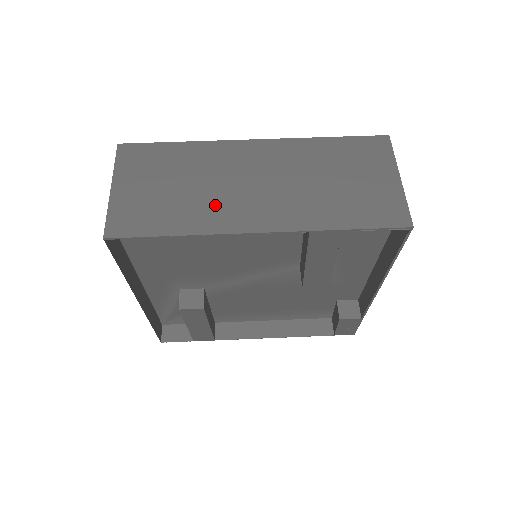
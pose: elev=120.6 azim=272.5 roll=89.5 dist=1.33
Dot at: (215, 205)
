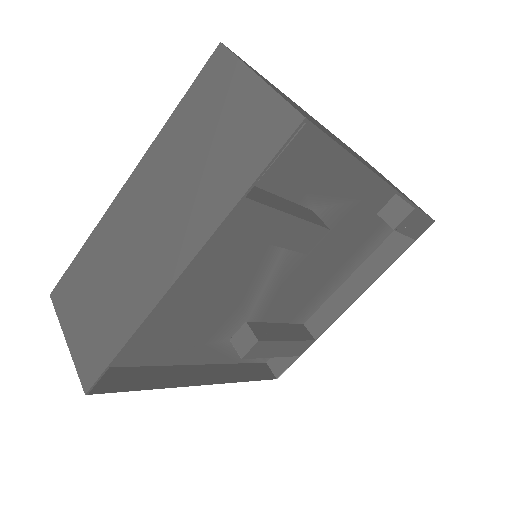
Dot at: (134, 283)
